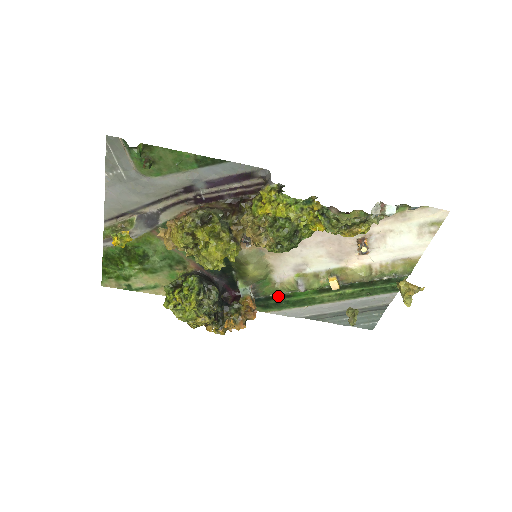
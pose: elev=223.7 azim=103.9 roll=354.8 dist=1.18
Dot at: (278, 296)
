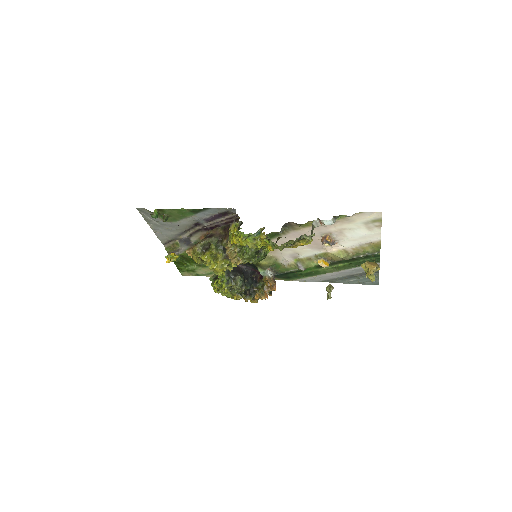
Dot at: (292, 272)
